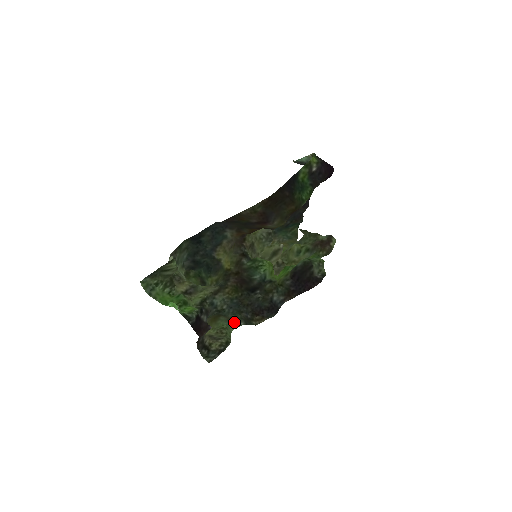
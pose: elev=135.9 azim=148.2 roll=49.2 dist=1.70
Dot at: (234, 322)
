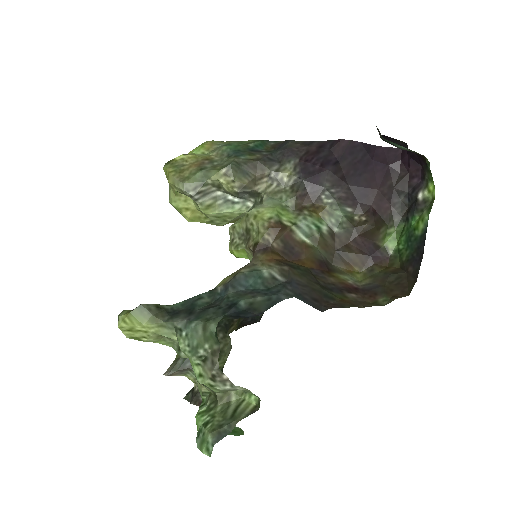
Dot at: occluded
